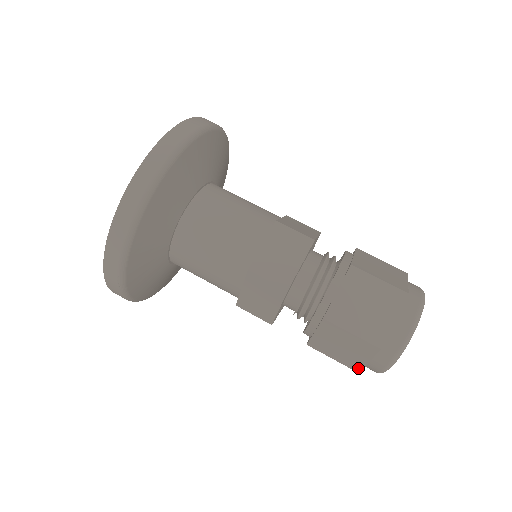
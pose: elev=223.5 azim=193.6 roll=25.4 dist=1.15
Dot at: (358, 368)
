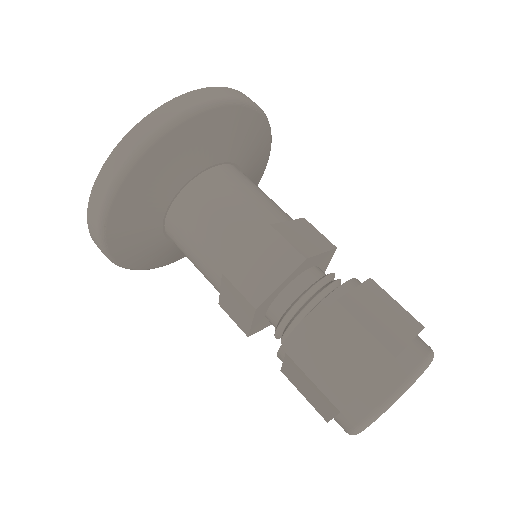
Dot at: occluded
